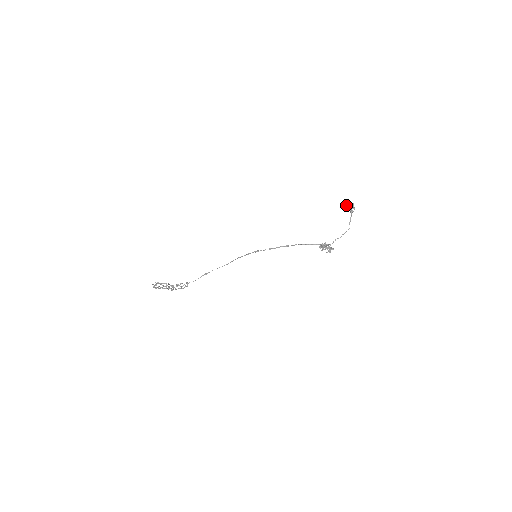
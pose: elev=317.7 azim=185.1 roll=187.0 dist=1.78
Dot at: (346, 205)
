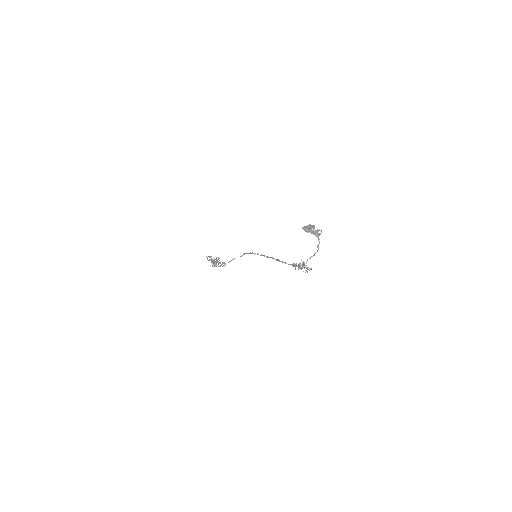
Dot at: (305, 227)
